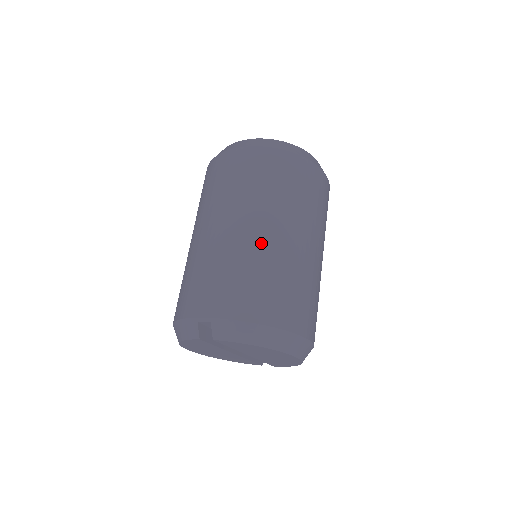
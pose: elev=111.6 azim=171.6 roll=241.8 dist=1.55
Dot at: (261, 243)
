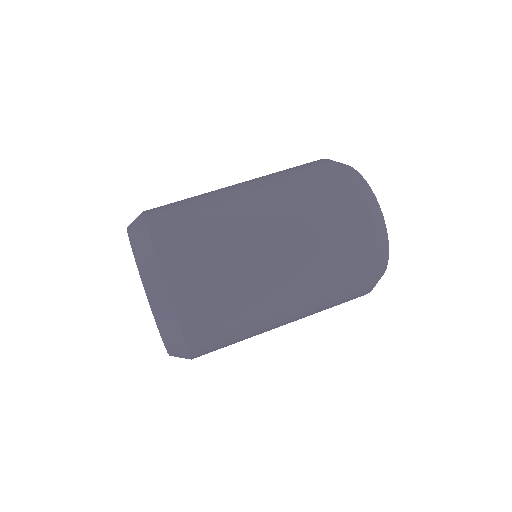
Dot at: (229, 195)
